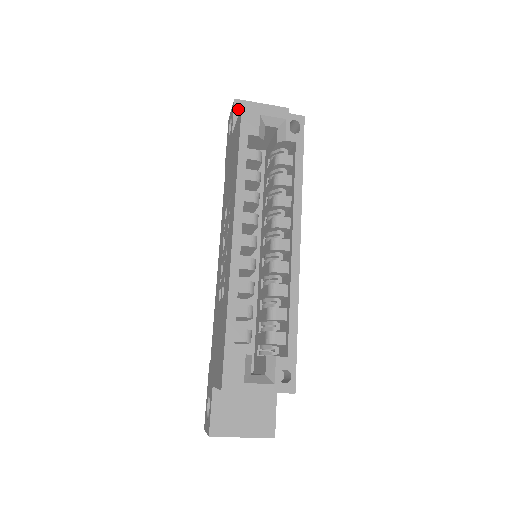
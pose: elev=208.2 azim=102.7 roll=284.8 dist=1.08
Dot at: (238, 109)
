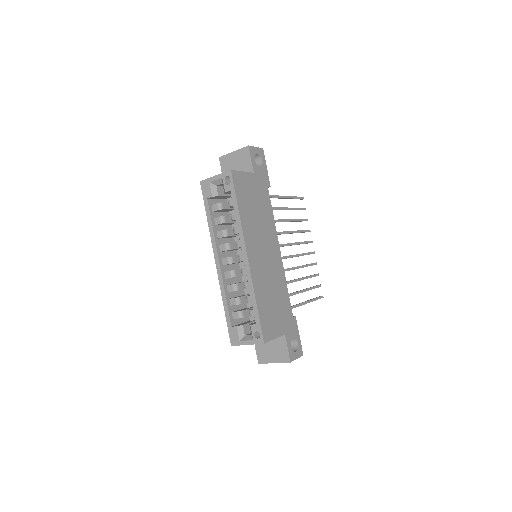
Dot at: (222, 163)
